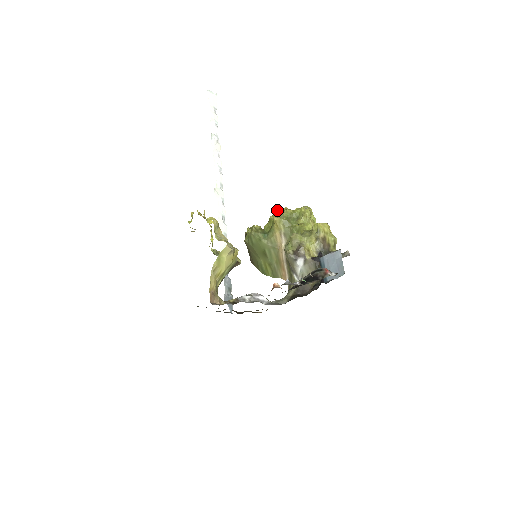
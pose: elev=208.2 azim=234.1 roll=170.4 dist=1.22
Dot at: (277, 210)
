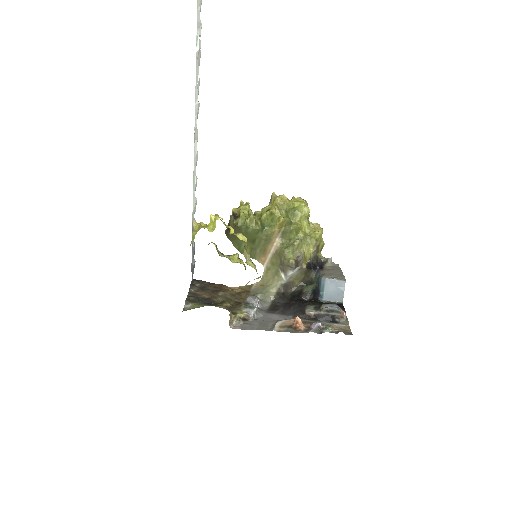
Dot at: (277, 198)
